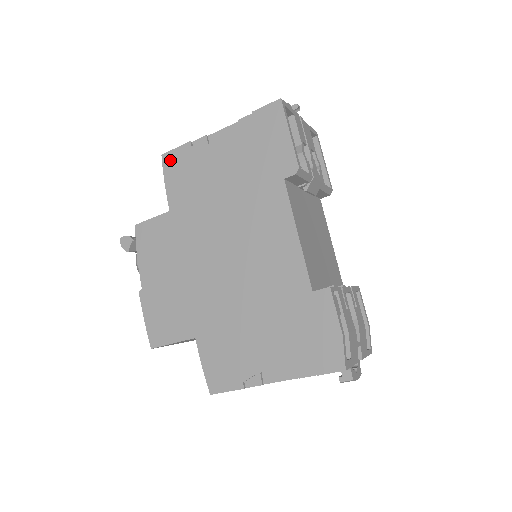
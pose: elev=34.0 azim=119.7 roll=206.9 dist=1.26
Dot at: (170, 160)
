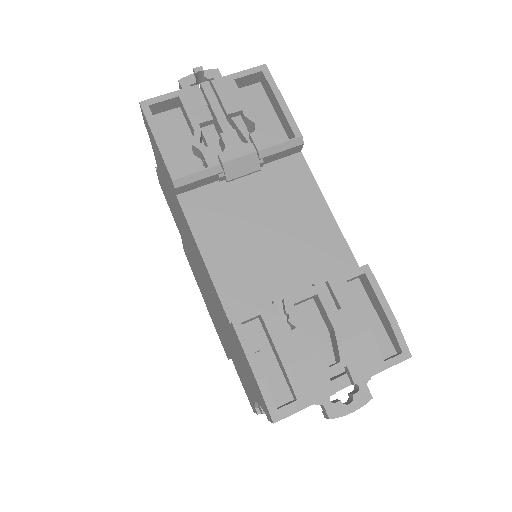
Dot at: (162, 188)
